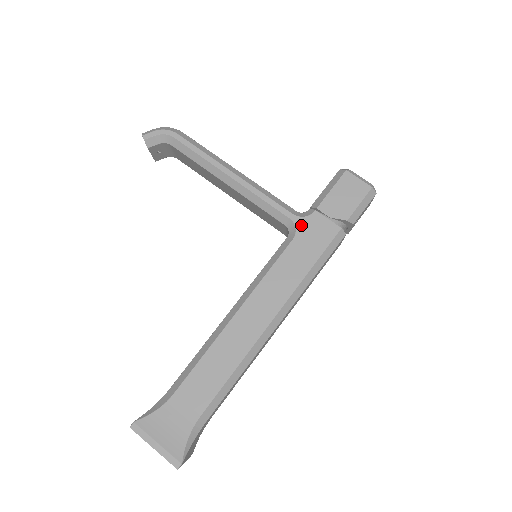
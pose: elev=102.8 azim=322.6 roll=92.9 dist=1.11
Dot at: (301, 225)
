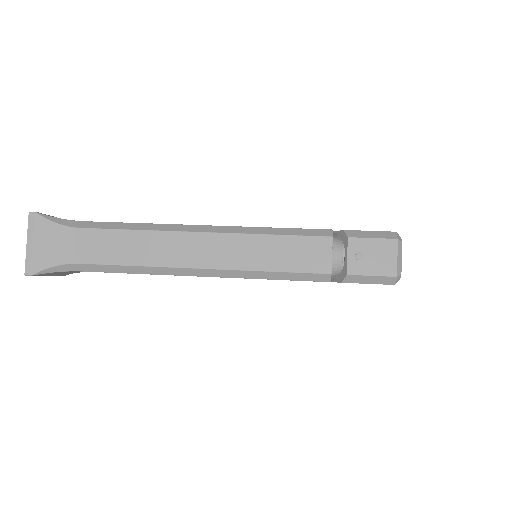
Dot at: occluded
